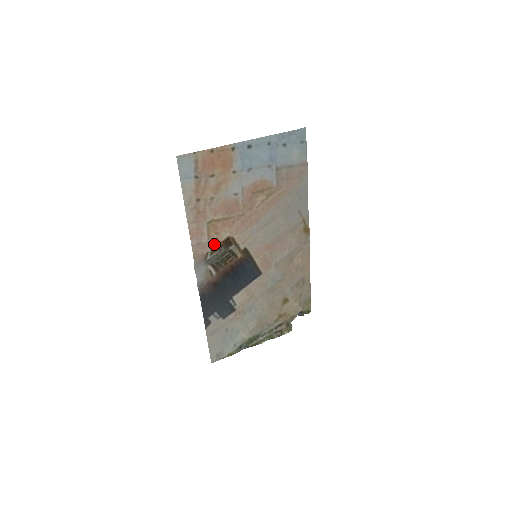
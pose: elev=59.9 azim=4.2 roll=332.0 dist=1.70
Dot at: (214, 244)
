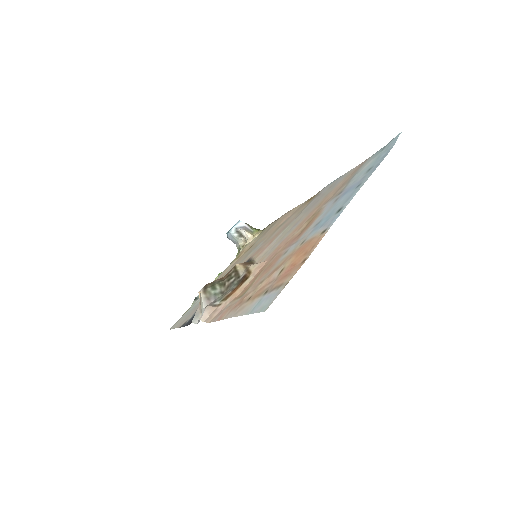
Dot at: (232, 296)
